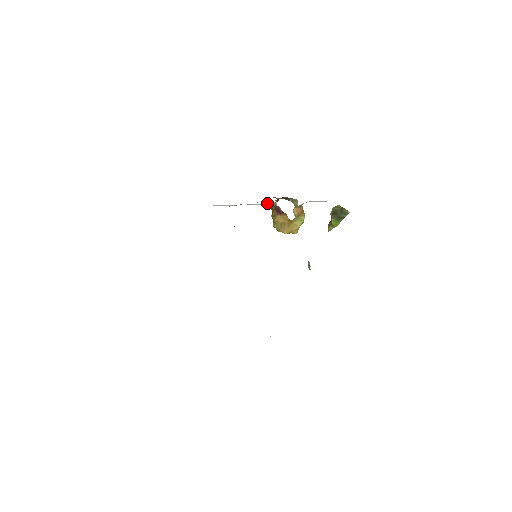
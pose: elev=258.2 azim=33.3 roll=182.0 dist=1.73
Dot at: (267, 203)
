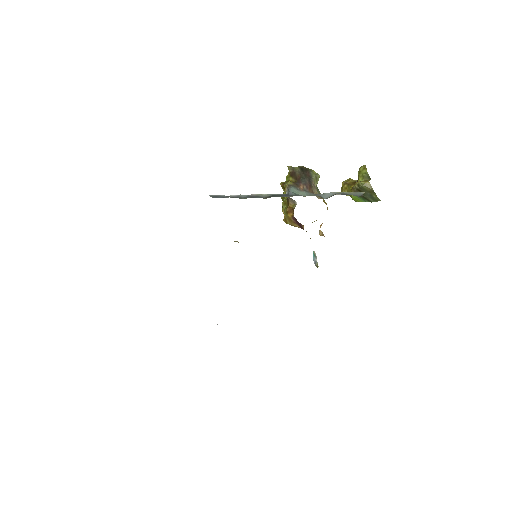
Dot at: occluded
